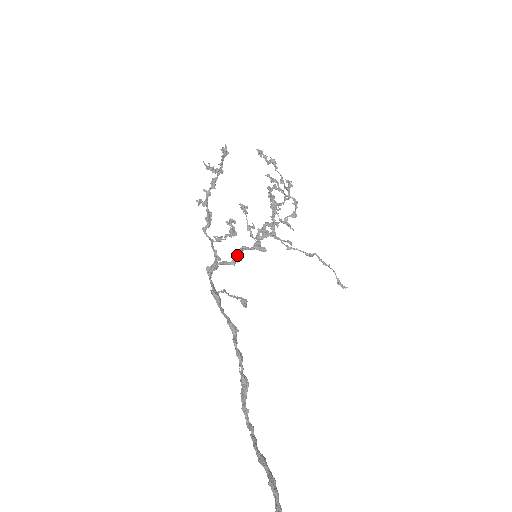
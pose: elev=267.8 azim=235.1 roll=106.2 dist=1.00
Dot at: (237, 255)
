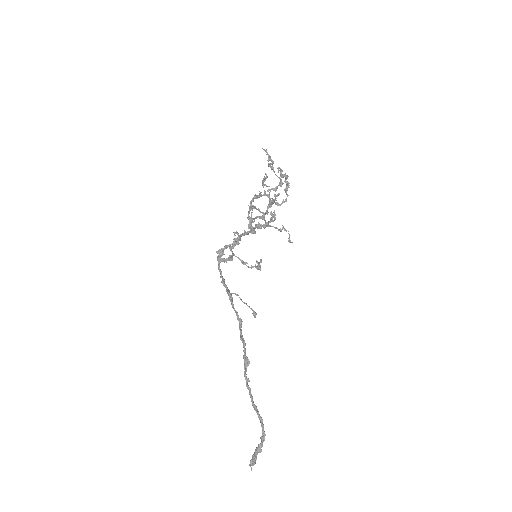
Dot at: (237, 242)
